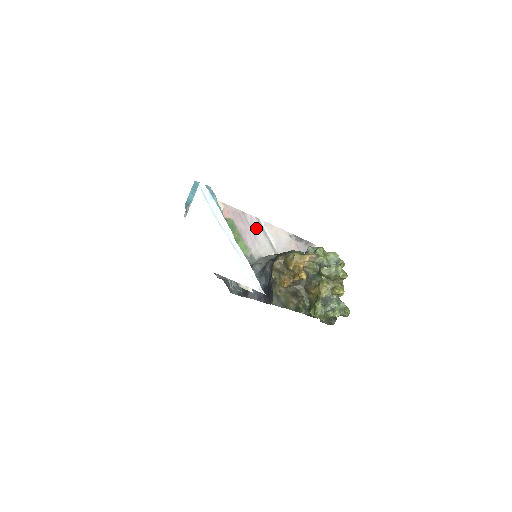
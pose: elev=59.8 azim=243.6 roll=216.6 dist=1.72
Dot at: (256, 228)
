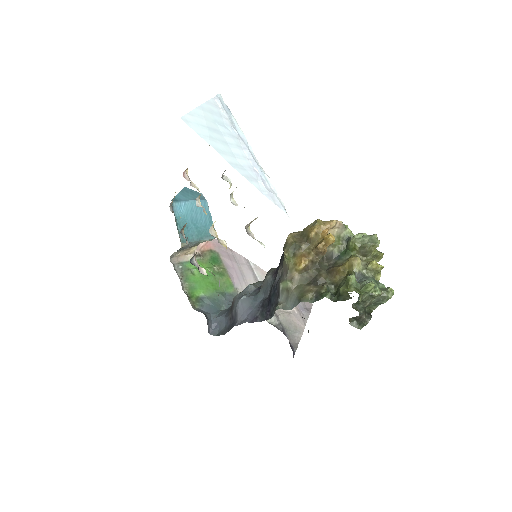
Dot at: (245, 269)
